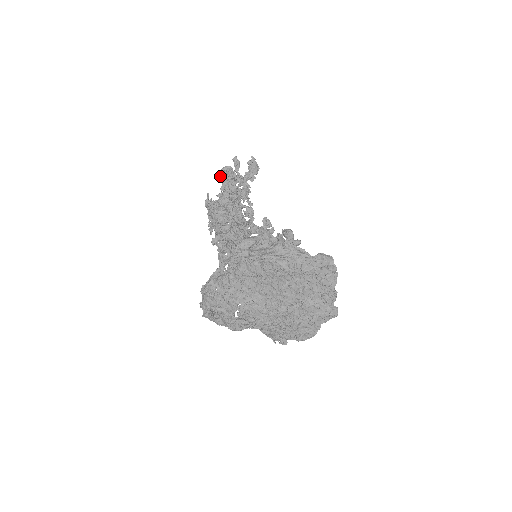
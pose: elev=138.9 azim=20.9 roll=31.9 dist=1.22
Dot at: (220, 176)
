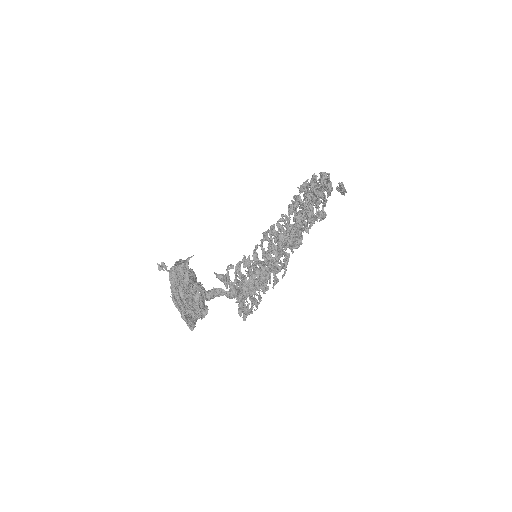
Dot at: (312, 178)
